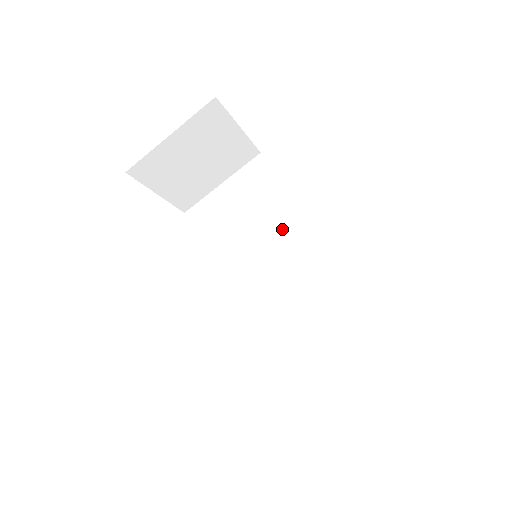
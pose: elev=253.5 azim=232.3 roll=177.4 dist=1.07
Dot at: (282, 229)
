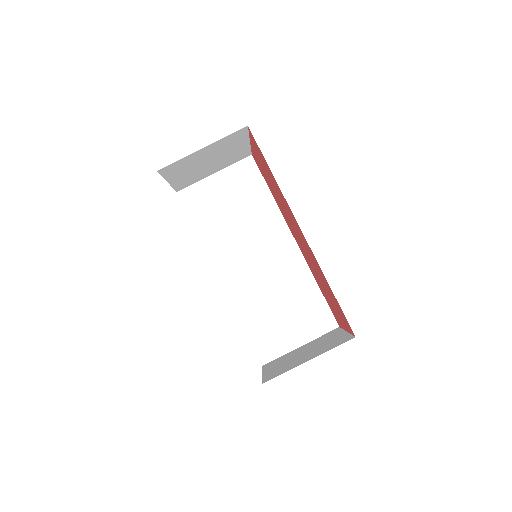
Dot at: (265, 226)
